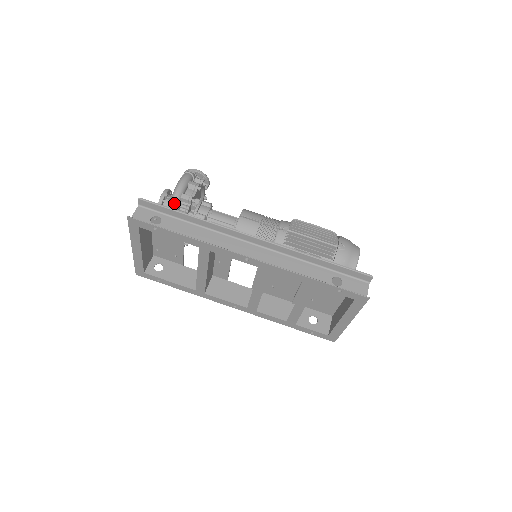
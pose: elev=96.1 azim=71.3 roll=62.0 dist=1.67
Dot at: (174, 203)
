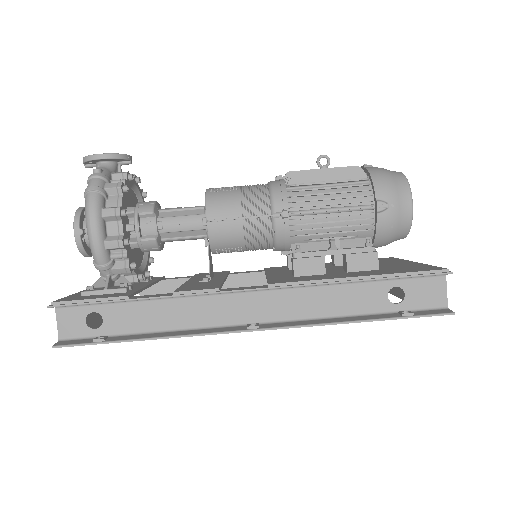
Dot at: (101, 263)
